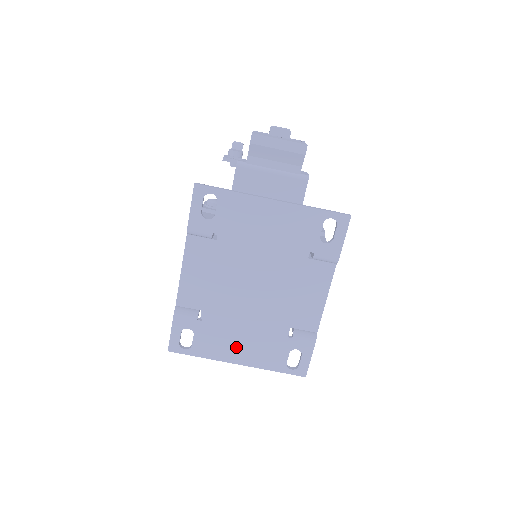
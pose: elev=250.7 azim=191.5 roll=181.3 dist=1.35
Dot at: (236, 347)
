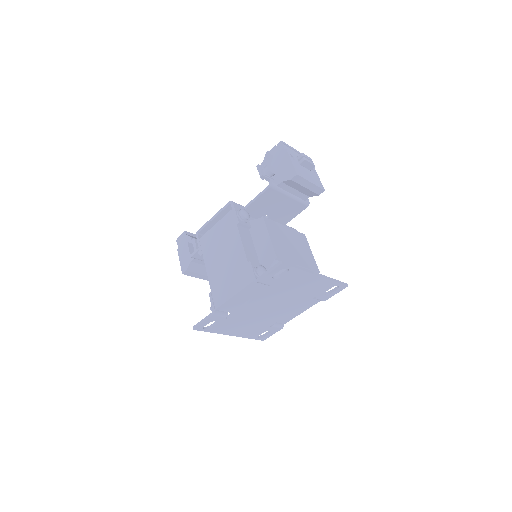
Dot at: (237, 329)
